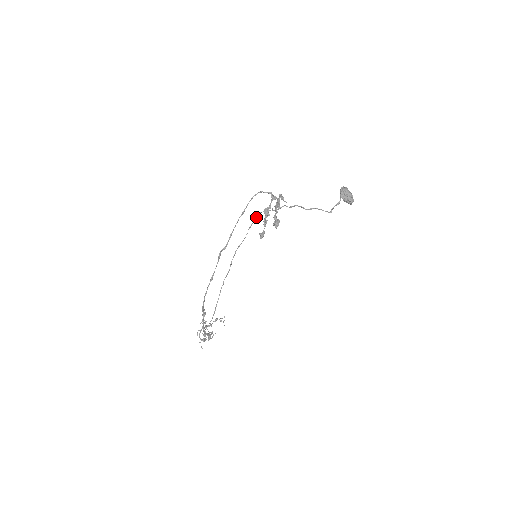
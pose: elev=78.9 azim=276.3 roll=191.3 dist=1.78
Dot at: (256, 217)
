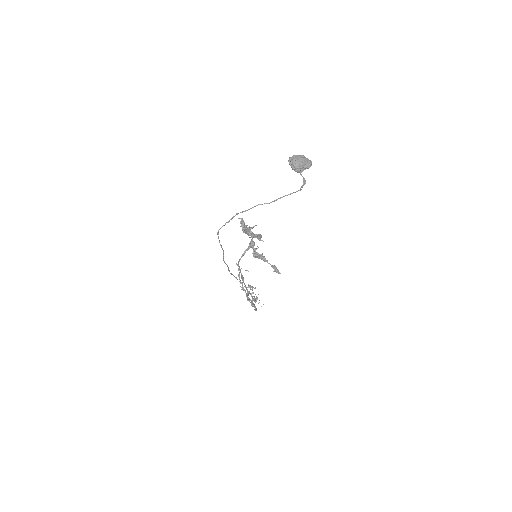
Dot at: (218, 237)
